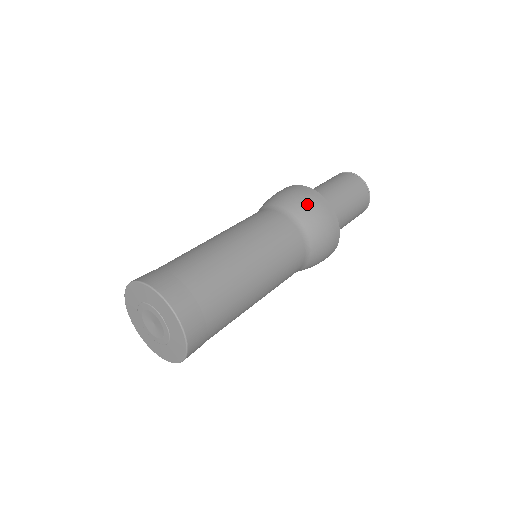
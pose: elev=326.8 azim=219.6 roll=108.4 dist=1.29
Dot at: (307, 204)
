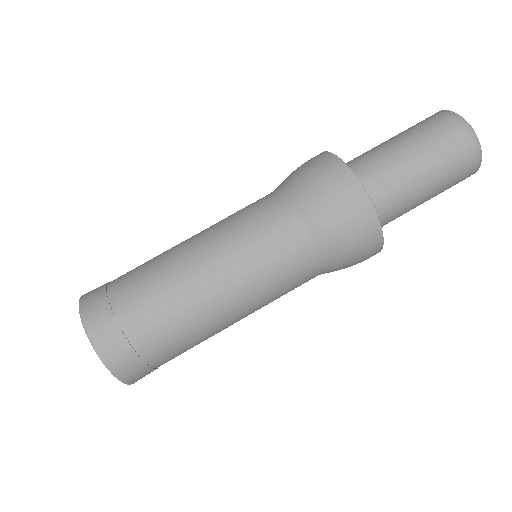
Dot at: (326, 196)
